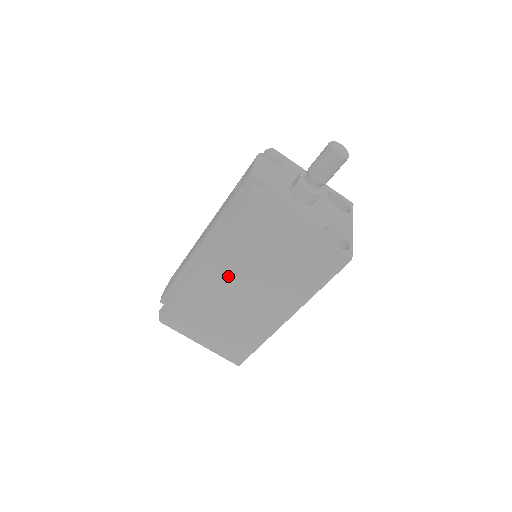
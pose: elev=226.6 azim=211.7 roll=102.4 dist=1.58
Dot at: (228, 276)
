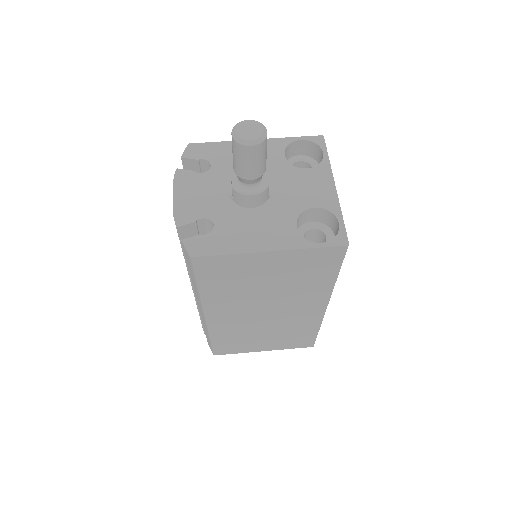
Dot at: (236, 311)
